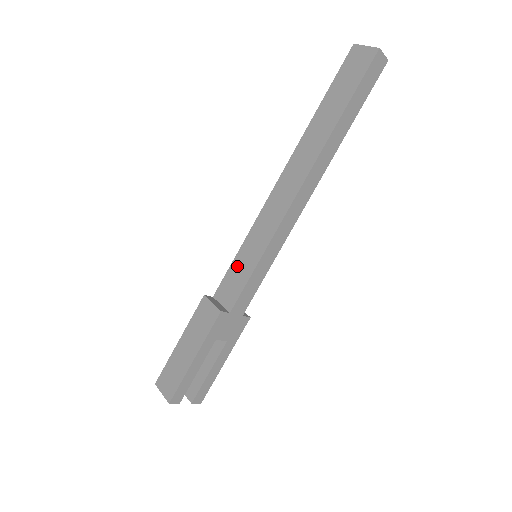
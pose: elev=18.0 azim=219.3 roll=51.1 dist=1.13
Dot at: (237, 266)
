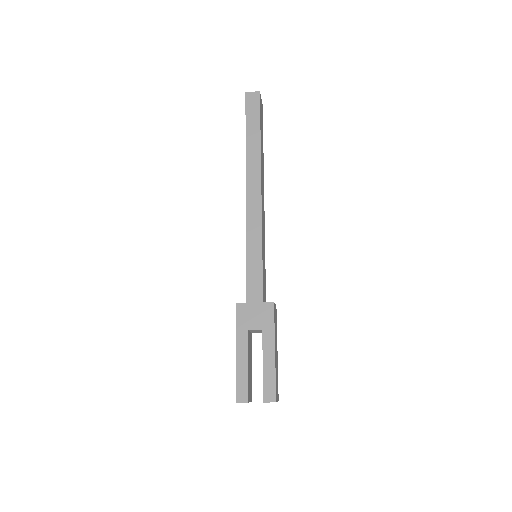
Dot at: occluded
